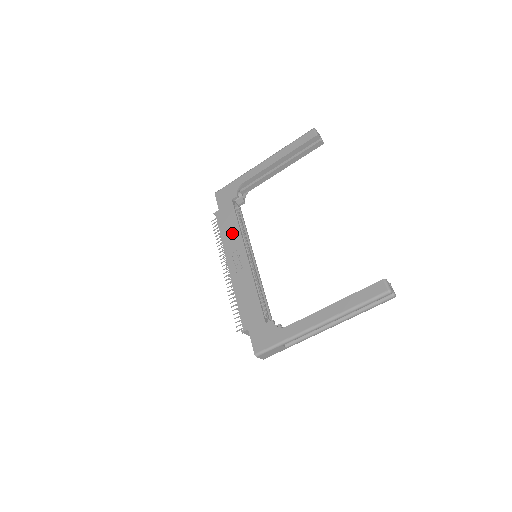
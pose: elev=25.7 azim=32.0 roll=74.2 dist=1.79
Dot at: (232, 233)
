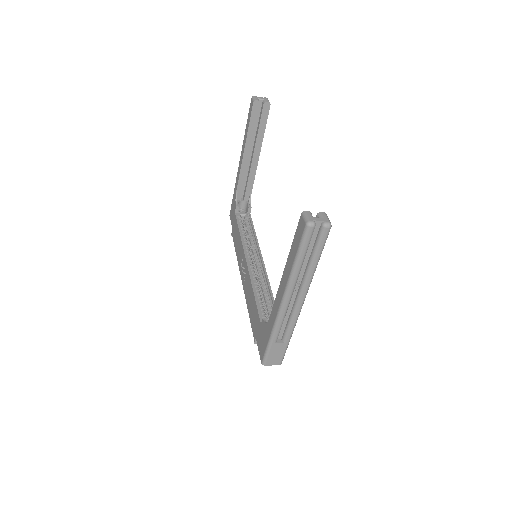
Dot at: (238, 245)
